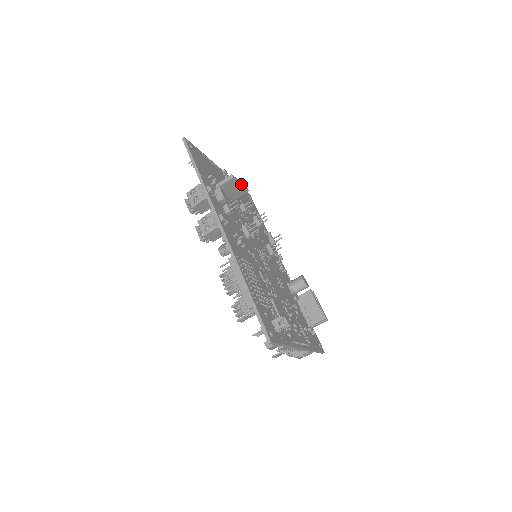
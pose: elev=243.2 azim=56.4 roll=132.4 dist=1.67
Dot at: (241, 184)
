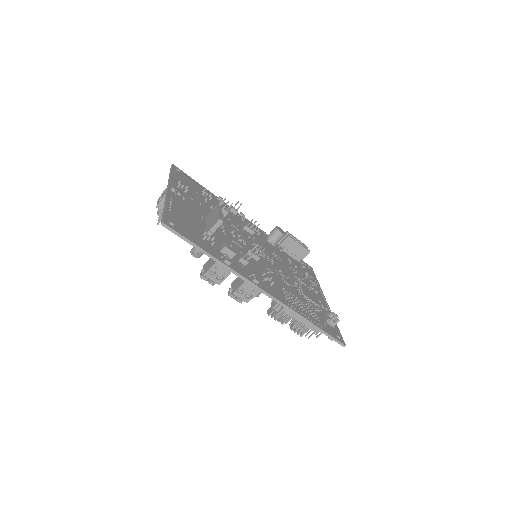
Dot at: occluded
